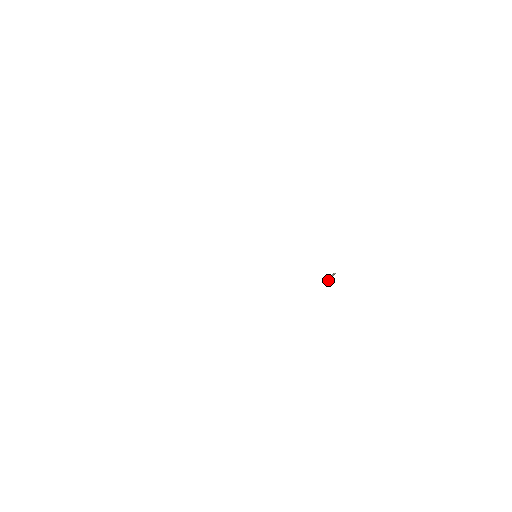
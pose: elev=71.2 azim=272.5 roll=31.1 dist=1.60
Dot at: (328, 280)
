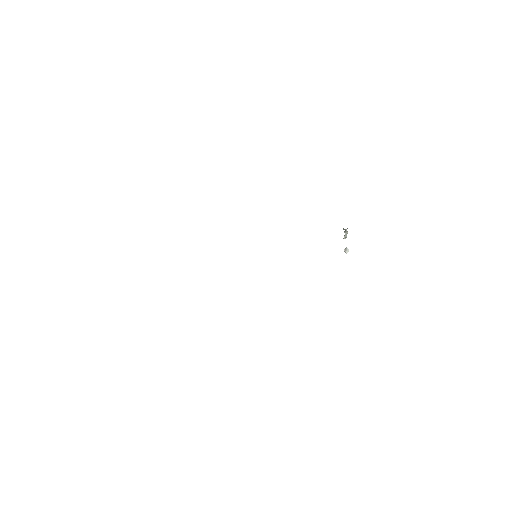
Dot at: (346, 249)
